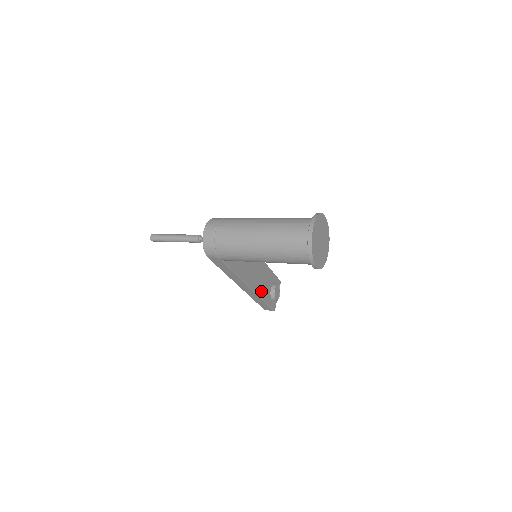
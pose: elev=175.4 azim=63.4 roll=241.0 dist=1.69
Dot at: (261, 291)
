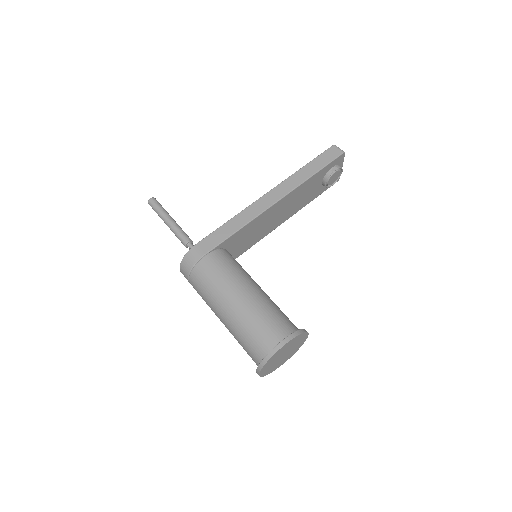
Dot at: (301, 204)
